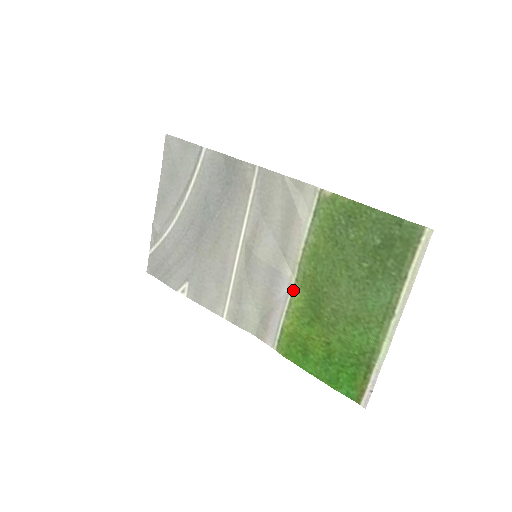
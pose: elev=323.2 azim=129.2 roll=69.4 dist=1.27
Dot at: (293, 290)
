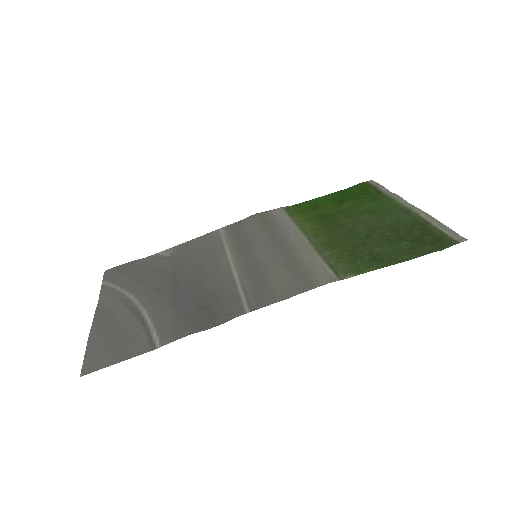
Dot at: (301, 230)
